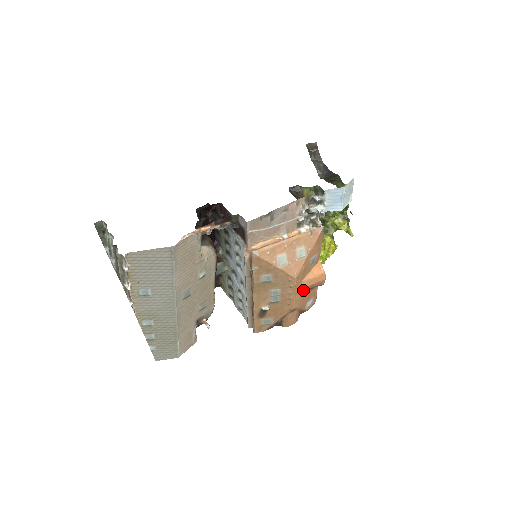
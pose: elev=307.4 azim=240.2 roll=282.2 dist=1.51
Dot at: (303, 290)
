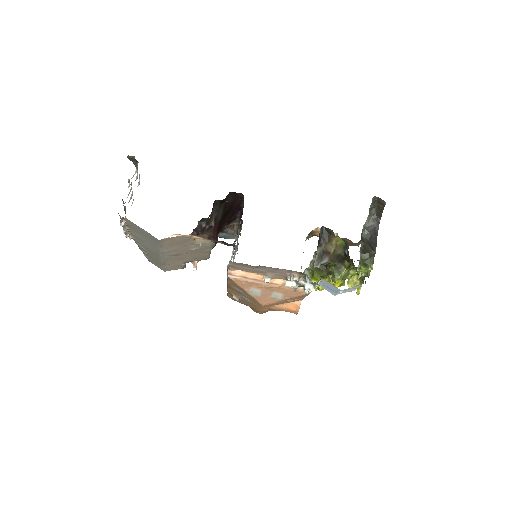
Dot at: occluded
